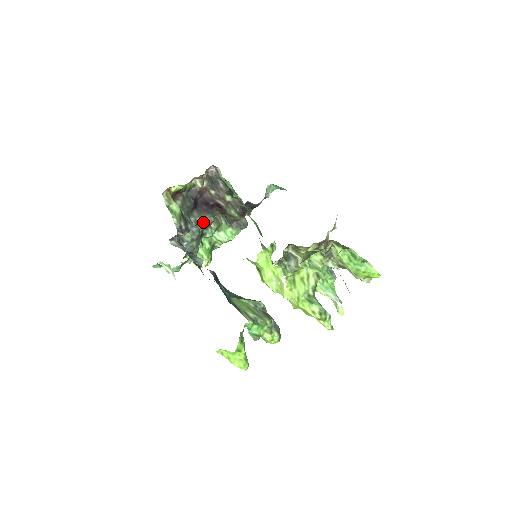
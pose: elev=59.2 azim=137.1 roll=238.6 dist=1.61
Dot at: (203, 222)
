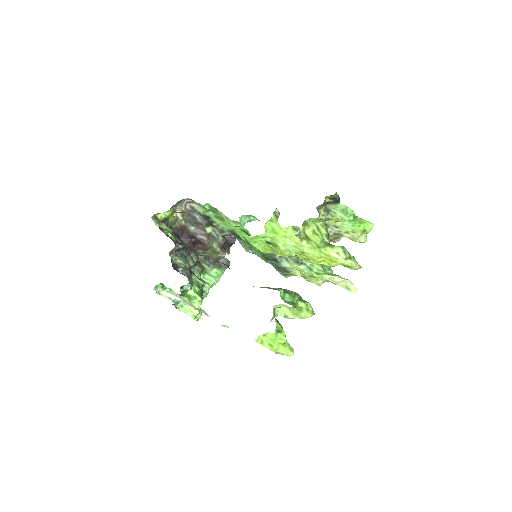
Dot at: (189, 259)
